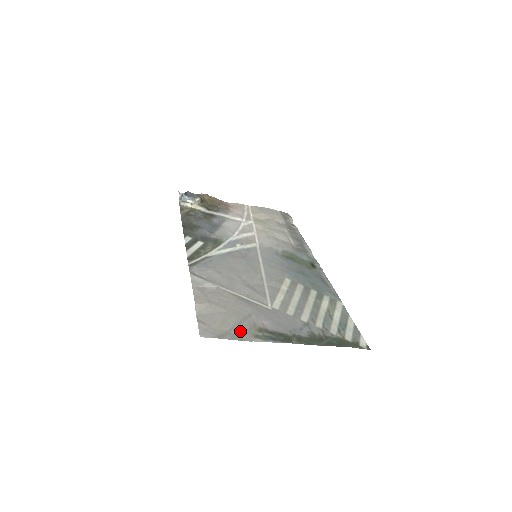
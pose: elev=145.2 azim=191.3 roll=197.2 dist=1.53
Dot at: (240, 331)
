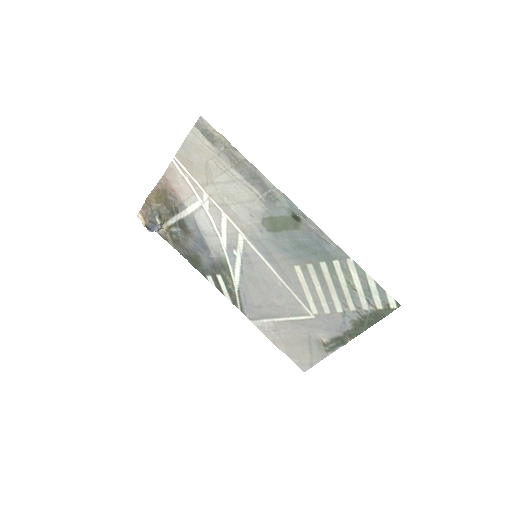
Dot at: (316, 353)
